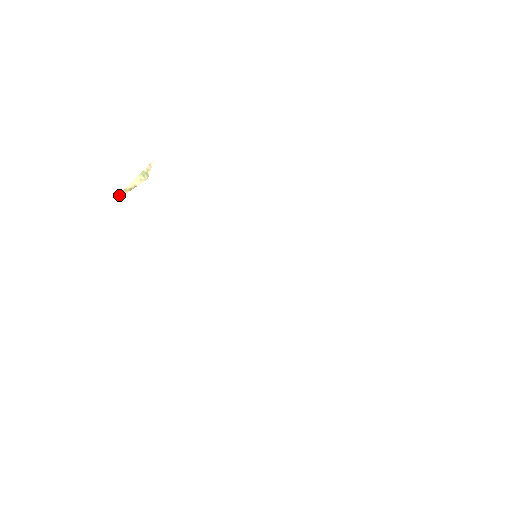
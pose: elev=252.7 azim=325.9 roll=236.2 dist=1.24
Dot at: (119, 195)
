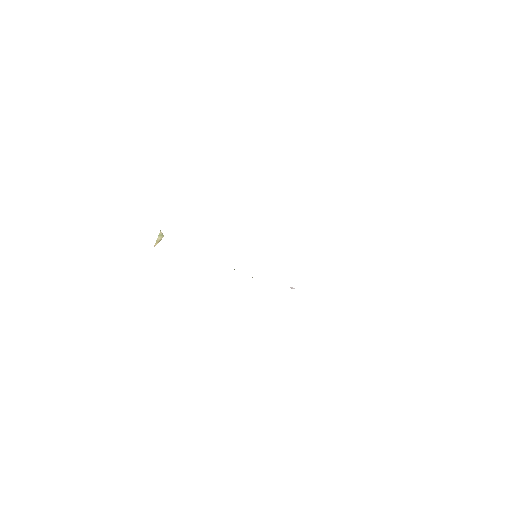
Dot at: (155, 245)
